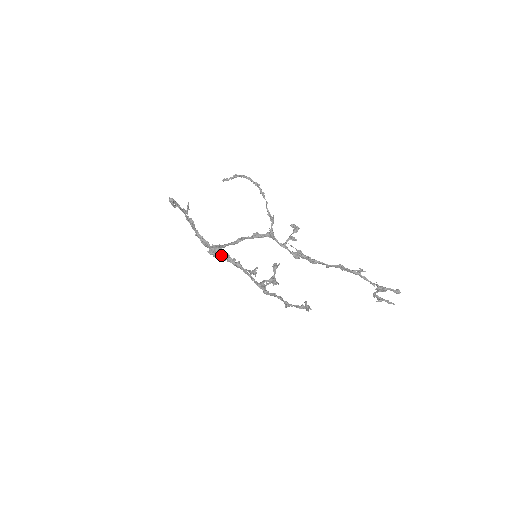
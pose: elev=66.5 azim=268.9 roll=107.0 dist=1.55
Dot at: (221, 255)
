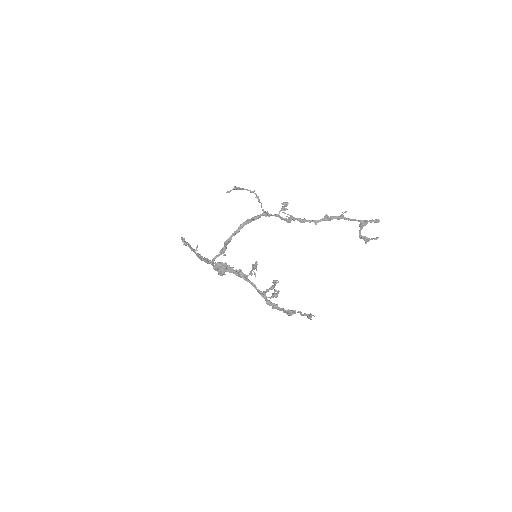
Dot at: (225, 264)
